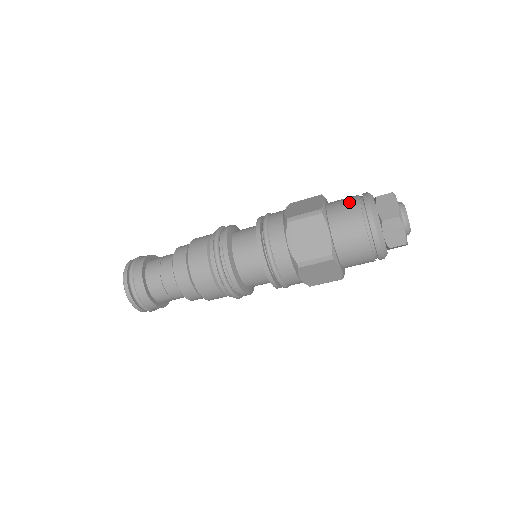
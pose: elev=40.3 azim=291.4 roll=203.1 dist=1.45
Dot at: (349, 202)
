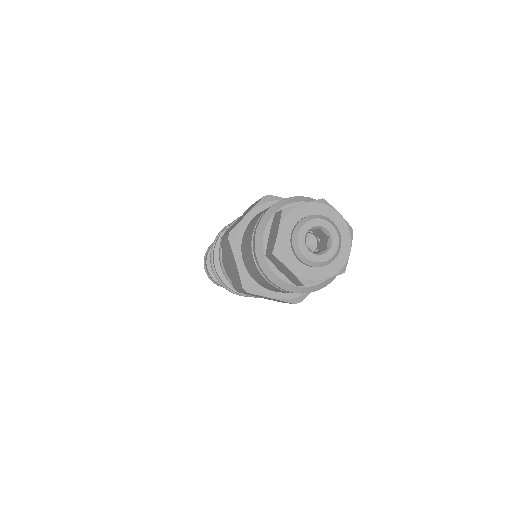
Dot at: (255, 220)
